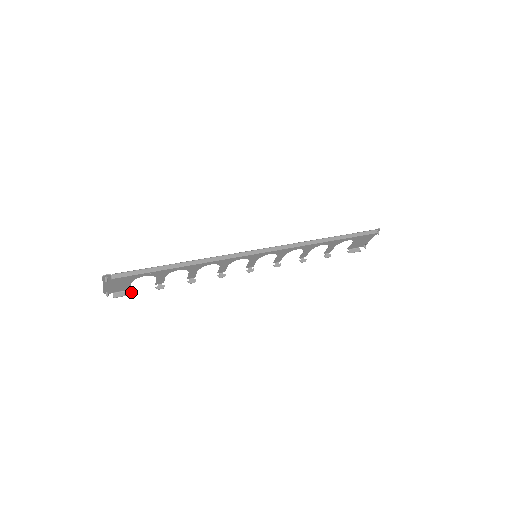
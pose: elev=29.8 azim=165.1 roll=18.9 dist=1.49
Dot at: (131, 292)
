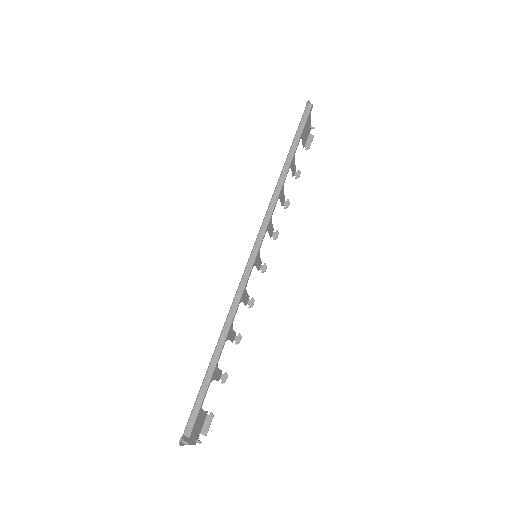
Dot at: (211, 413)
